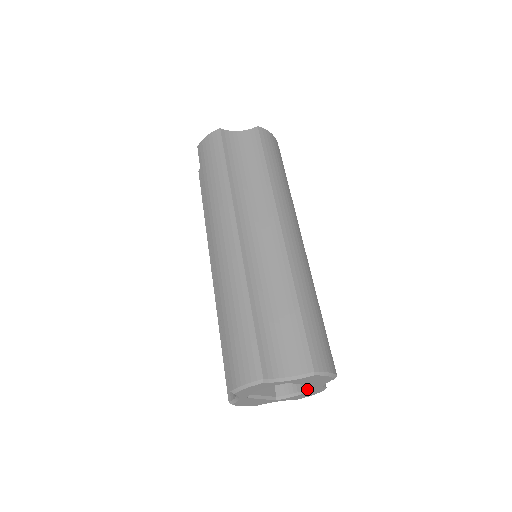
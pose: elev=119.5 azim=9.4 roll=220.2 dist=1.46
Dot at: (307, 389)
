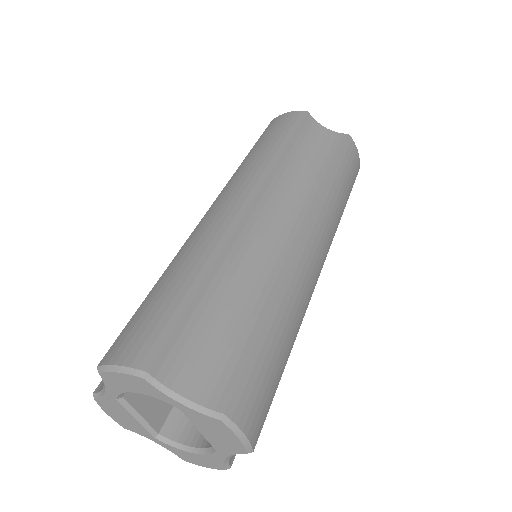
Dot at: (203, 449)
